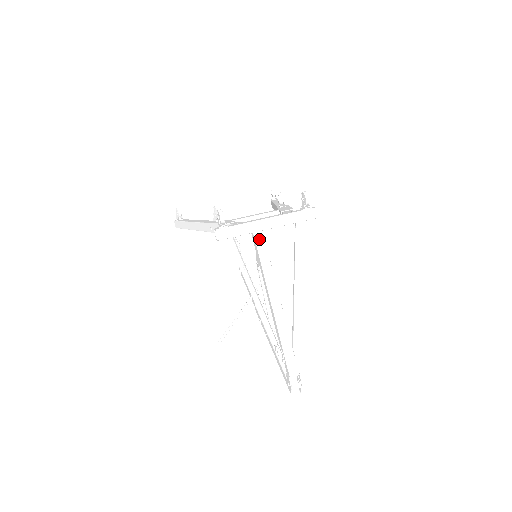
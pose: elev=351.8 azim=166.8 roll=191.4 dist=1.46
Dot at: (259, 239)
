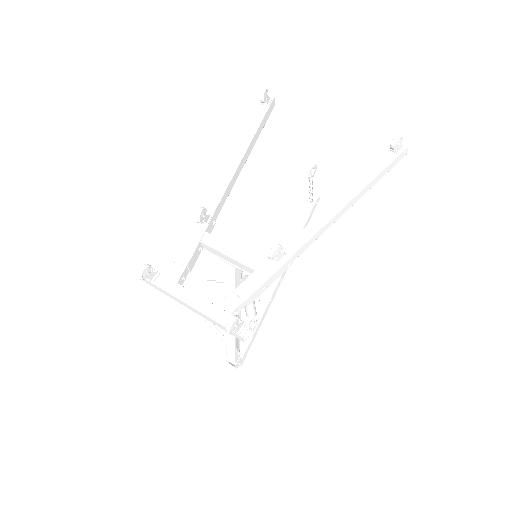
Dot at: (229, 273)
